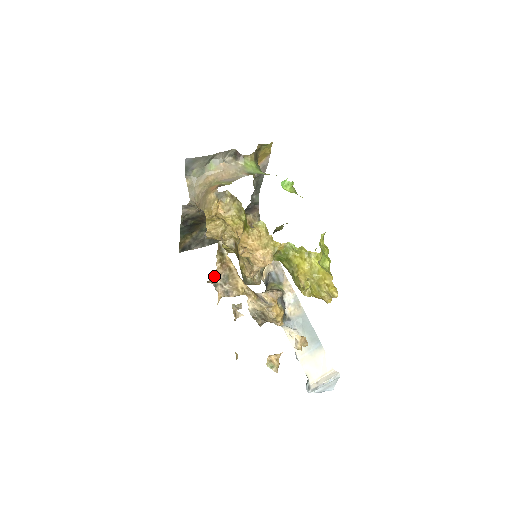
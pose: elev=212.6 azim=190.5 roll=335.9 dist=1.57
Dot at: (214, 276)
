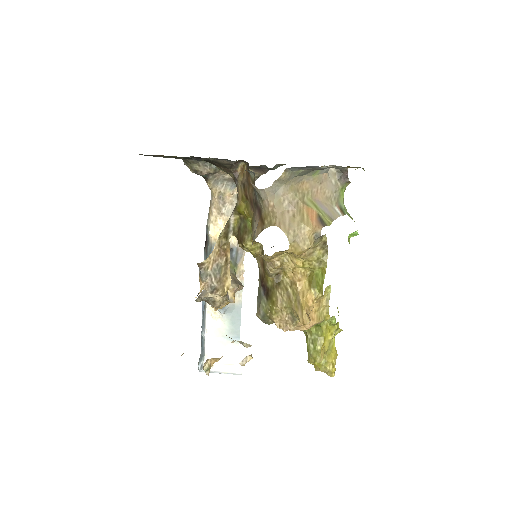
Dot at: (207, 260)
